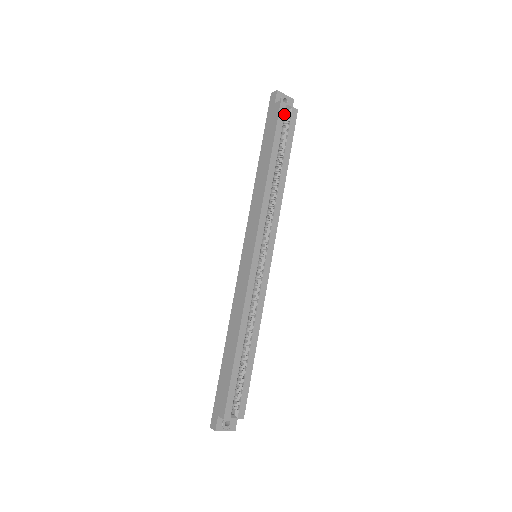
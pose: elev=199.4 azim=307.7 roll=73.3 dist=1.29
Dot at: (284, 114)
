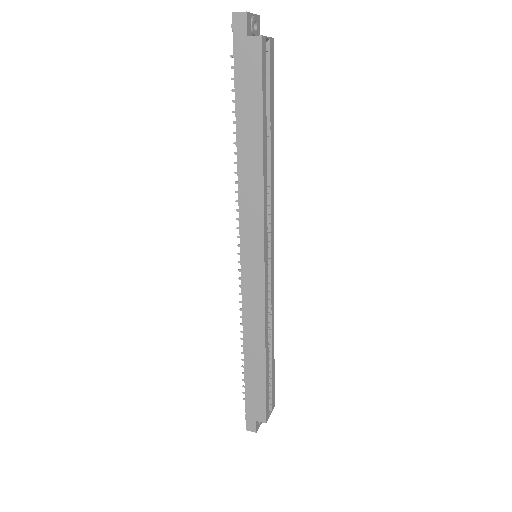
Dot at: (265, 56)
